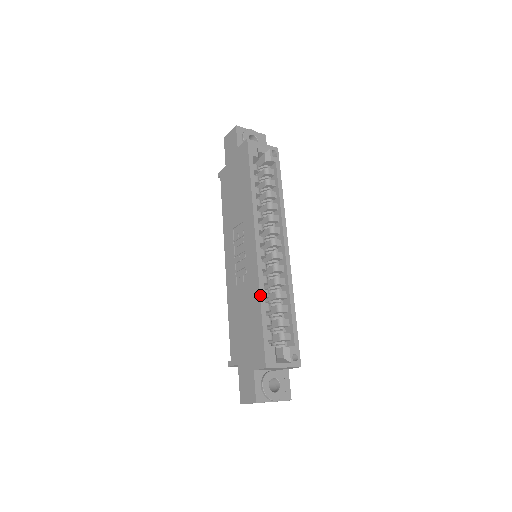
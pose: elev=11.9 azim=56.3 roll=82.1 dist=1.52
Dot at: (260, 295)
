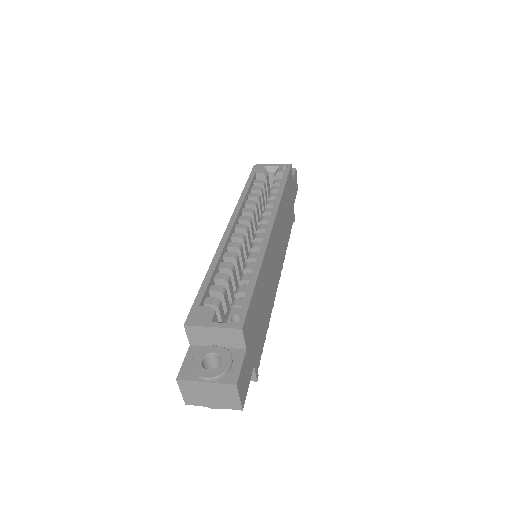
Dot at: (211, 263)
